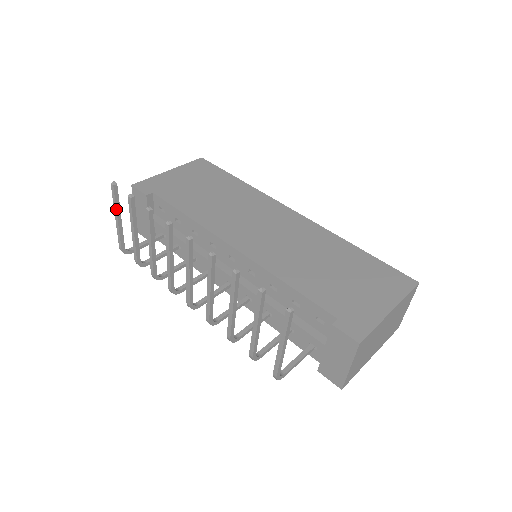
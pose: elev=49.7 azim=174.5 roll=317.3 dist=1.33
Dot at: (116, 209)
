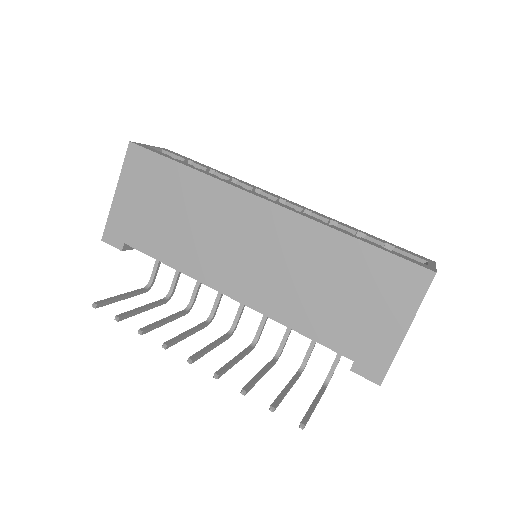
Dot at: (114, 302)
